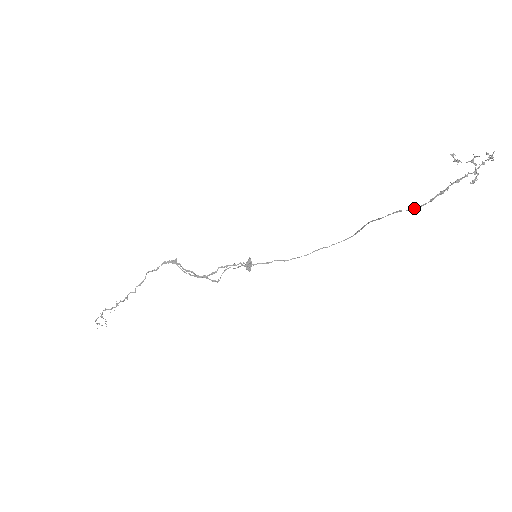
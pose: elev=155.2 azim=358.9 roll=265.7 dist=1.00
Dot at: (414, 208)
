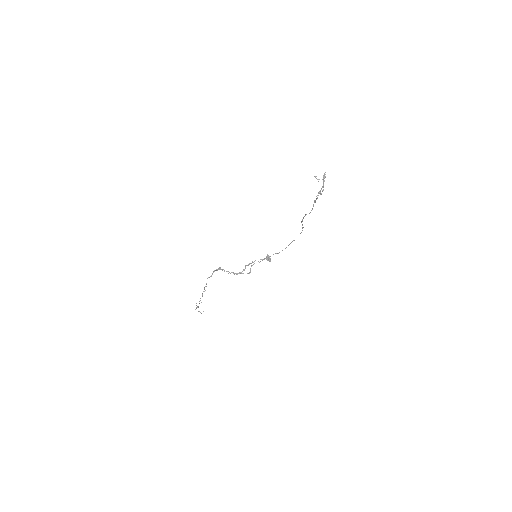
Dot at: (310, 212)
